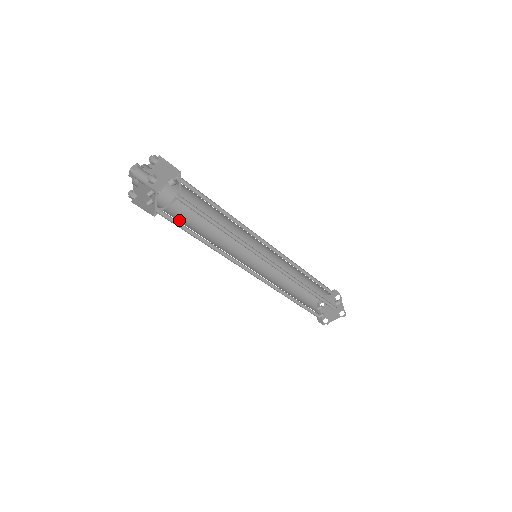
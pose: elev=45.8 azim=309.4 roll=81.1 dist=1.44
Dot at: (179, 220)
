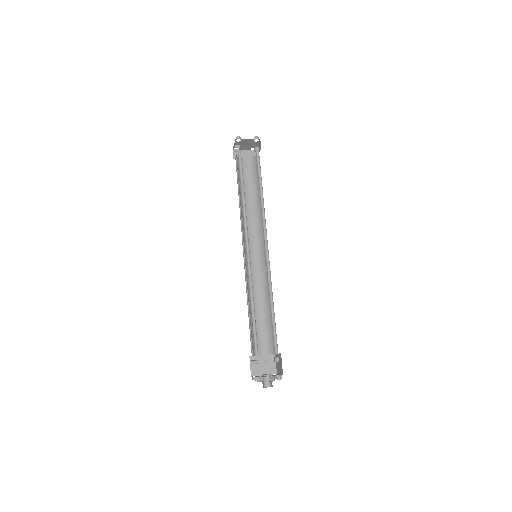
Dot at: (251, 334)
